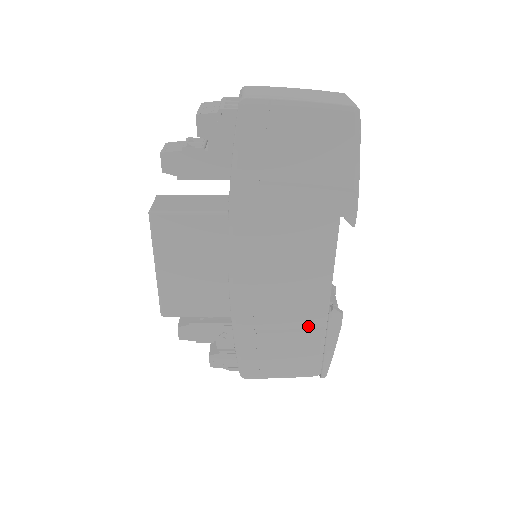
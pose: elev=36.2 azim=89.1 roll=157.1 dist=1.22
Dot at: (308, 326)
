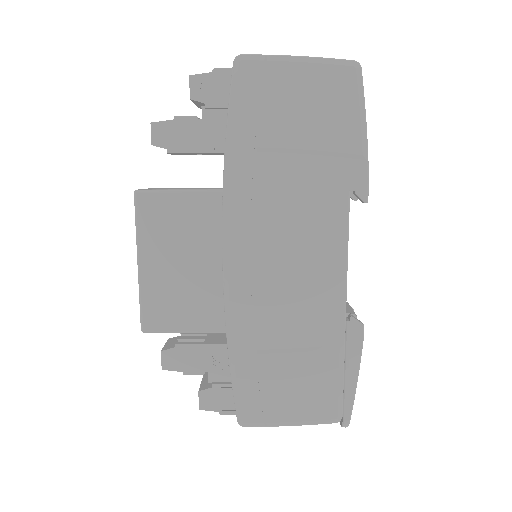
Dot at: (321, 343)
